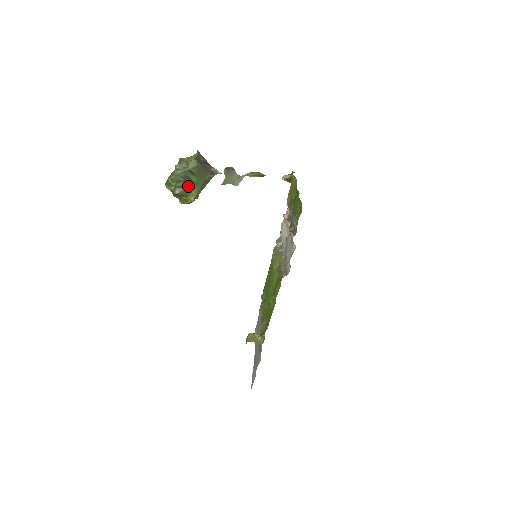
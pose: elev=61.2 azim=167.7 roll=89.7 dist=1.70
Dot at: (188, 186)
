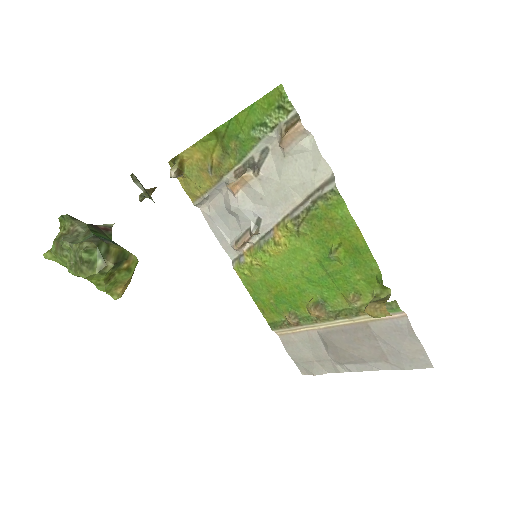
Dot at: (112, 245)
